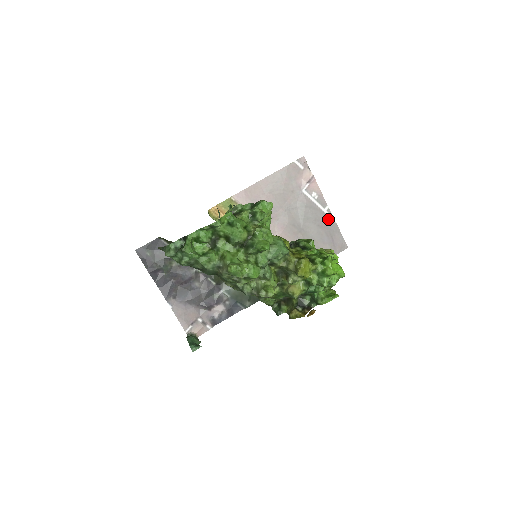
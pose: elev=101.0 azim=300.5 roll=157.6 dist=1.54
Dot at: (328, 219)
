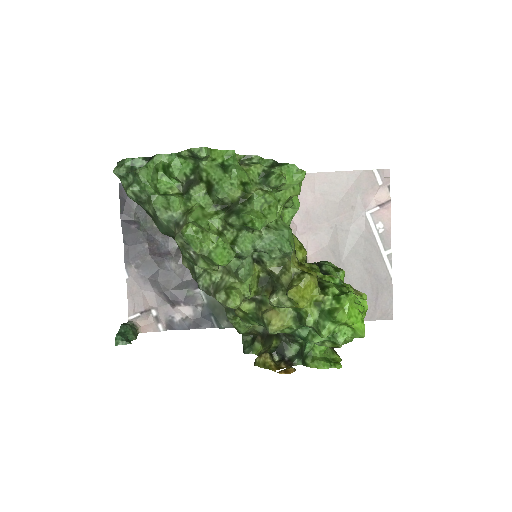
Dot at: (383, 267)
